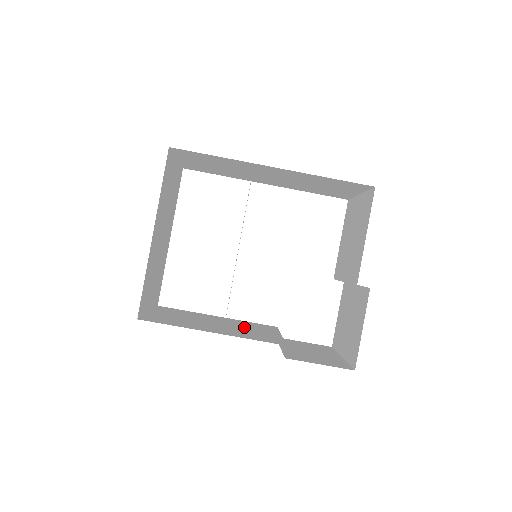
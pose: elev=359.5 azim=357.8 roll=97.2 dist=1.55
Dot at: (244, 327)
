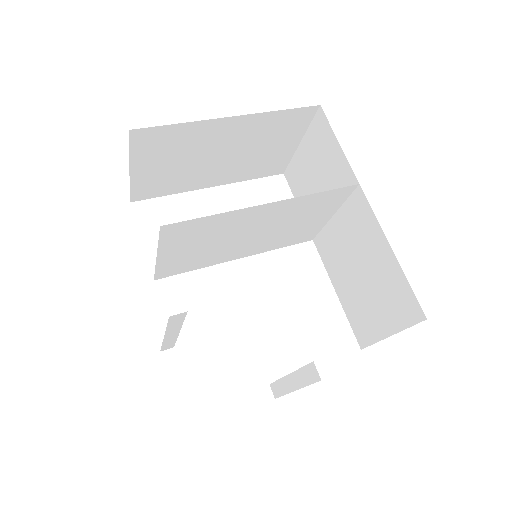
Dot at: occluded
